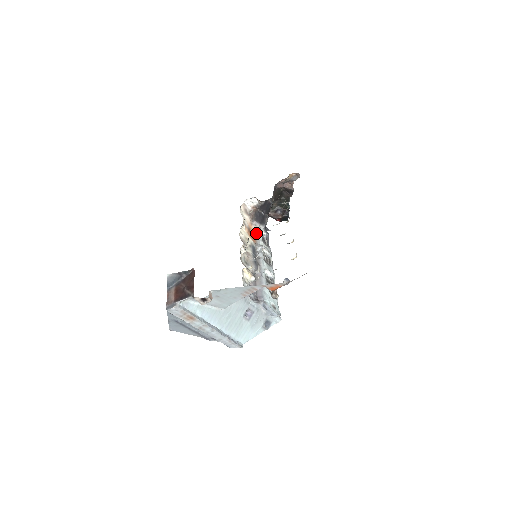
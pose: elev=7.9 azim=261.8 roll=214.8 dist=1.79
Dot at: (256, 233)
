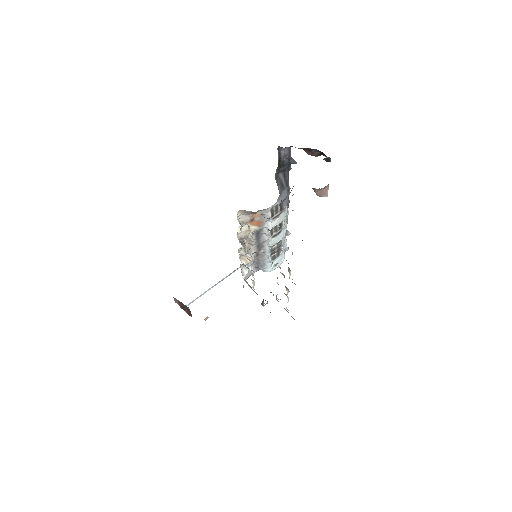
Dot at: (263, 214)
